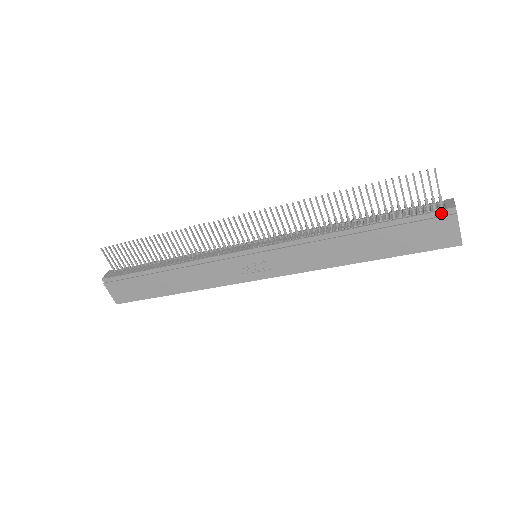
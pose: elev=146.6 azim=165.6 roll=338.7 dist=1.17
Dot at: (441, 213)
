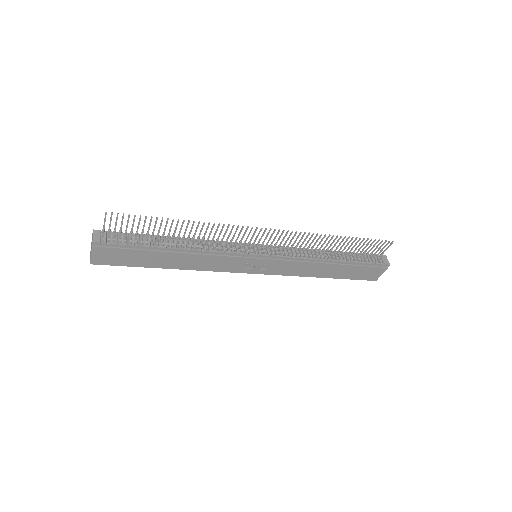
Dot at: (382, 265)
